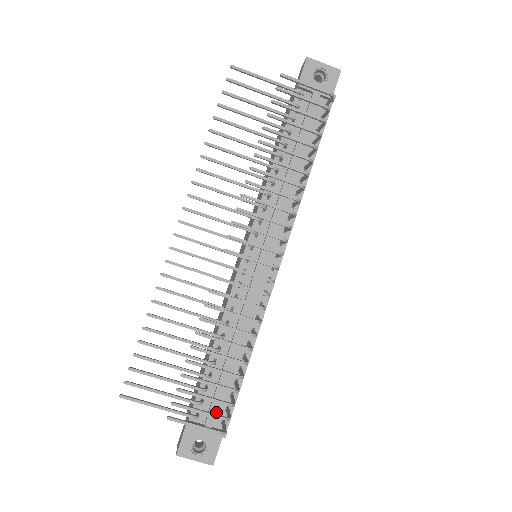
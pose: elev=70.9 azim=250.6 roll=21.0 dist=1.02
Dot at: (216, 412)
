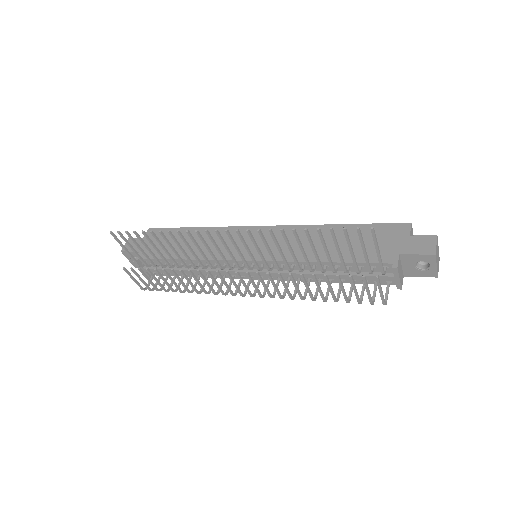
Dot at: occluded
